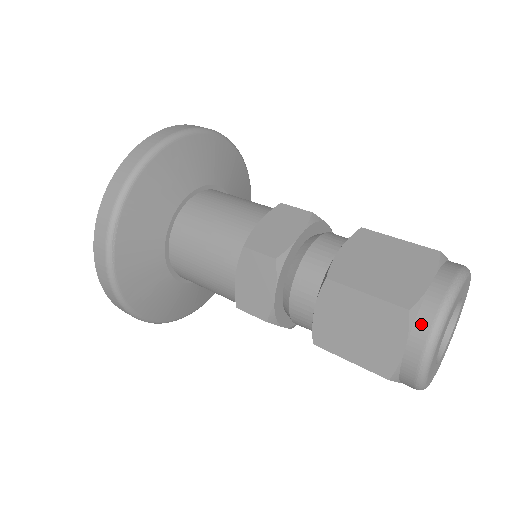
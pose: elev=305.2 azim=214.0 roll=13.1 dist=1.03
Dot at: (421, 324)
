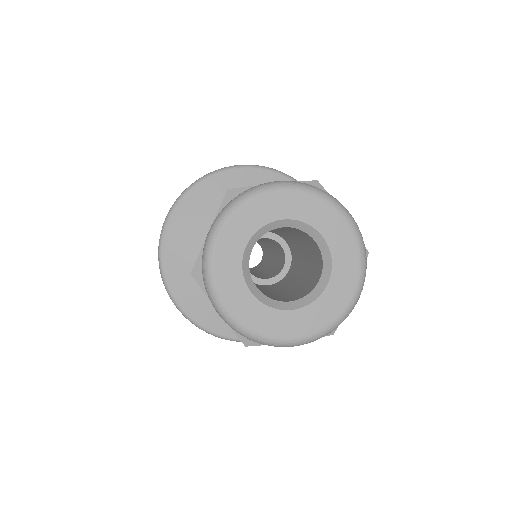
Dot at: occluded
